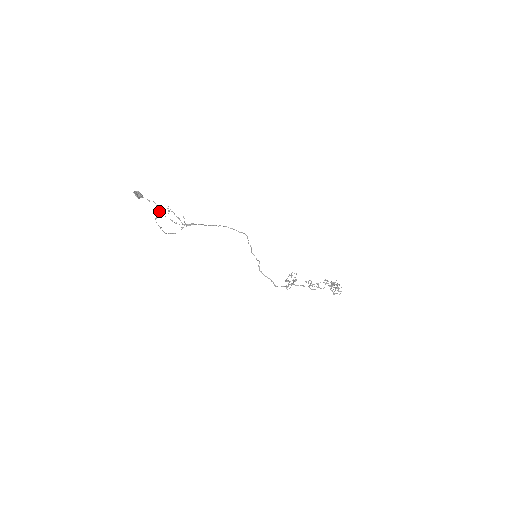
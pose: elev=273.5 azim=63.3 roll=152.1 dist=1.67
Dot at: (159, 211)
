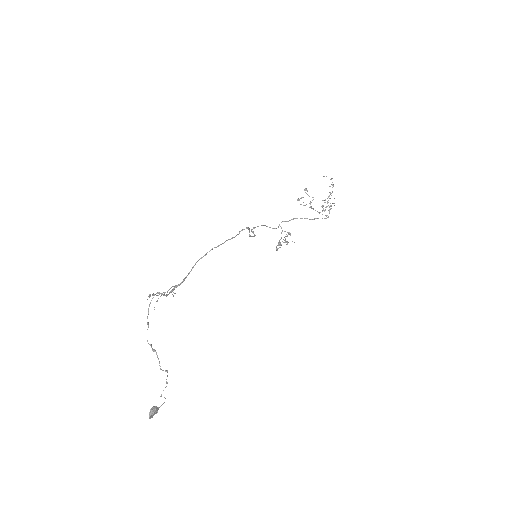
Dot at: occluded
